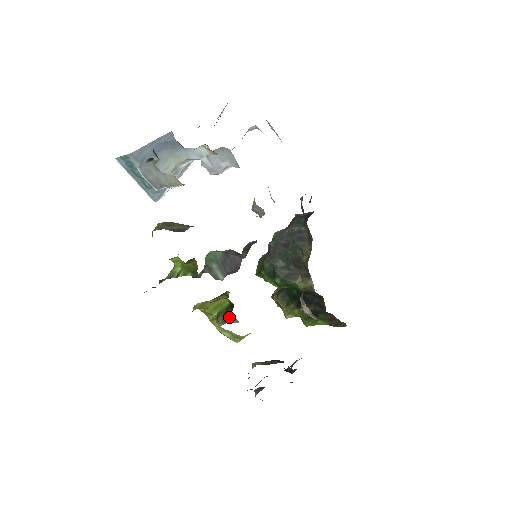
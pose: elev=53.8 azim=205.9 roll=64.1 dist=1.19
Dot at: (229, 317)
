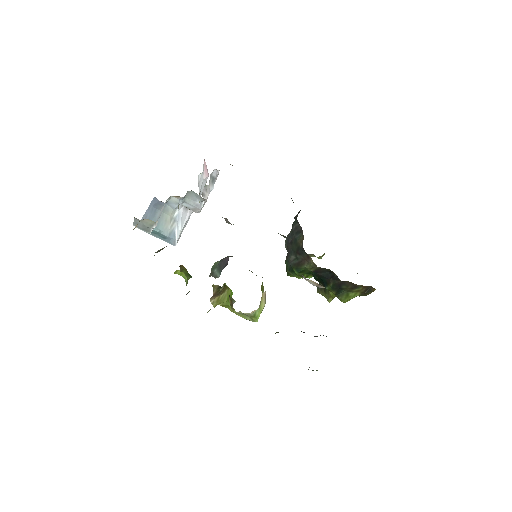
Dot at: (231, 300)
